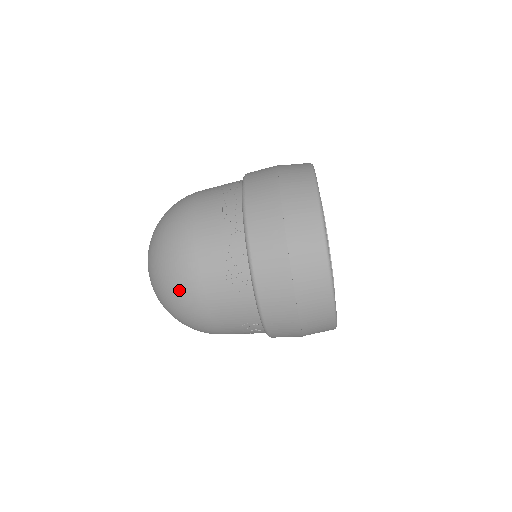
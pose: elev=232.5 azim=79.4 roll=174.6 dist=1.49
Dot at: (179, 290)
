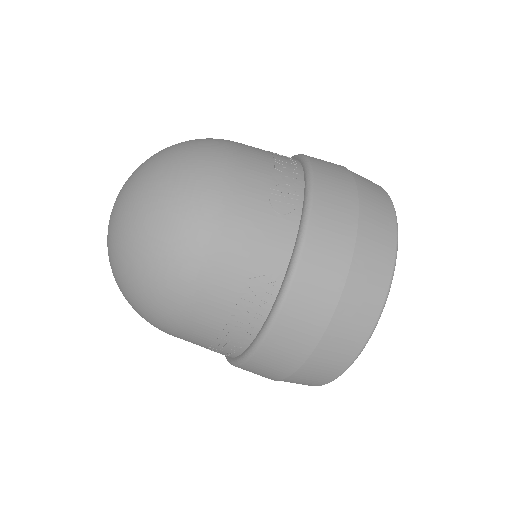
Dot at: (194, 182)
